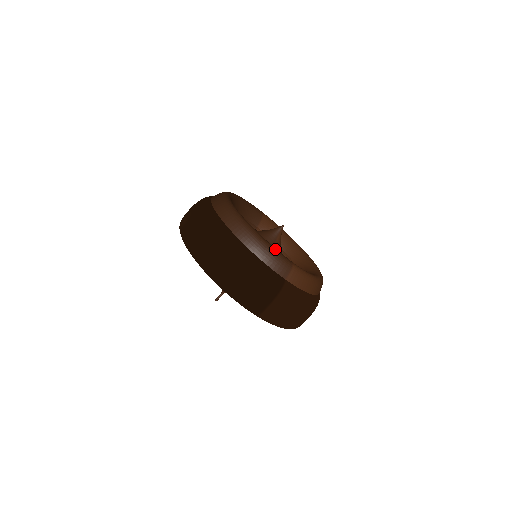
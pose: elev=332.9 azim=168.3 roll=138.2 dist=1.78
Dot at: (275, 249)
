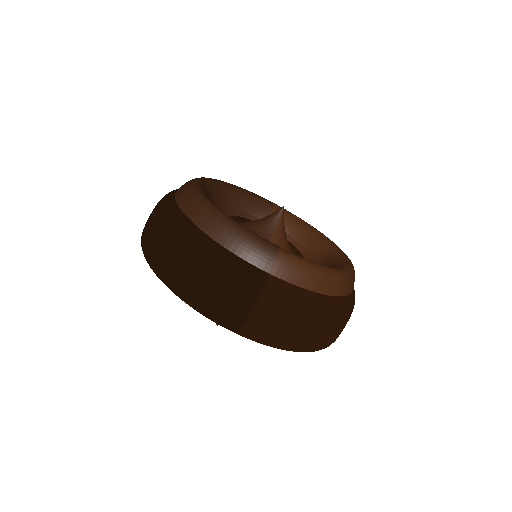
Dot at: (248, 231)
